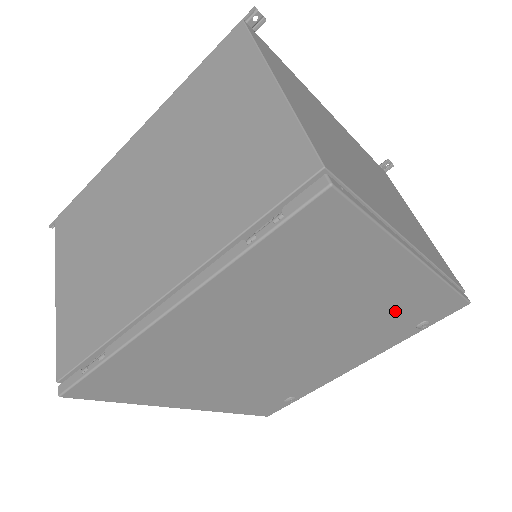
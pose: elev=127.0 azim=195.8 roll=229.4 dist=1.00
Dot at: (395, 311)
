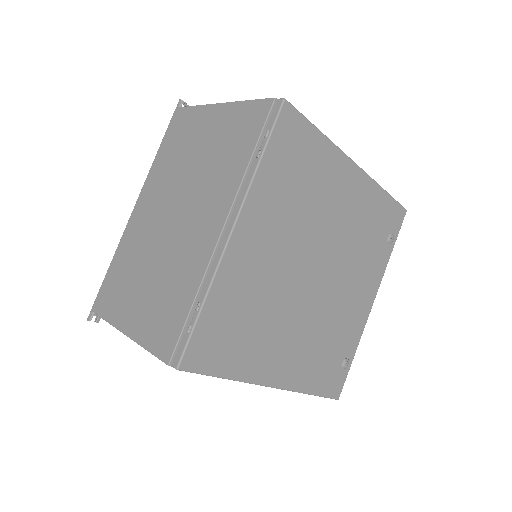
Dot at: (366, 223)
